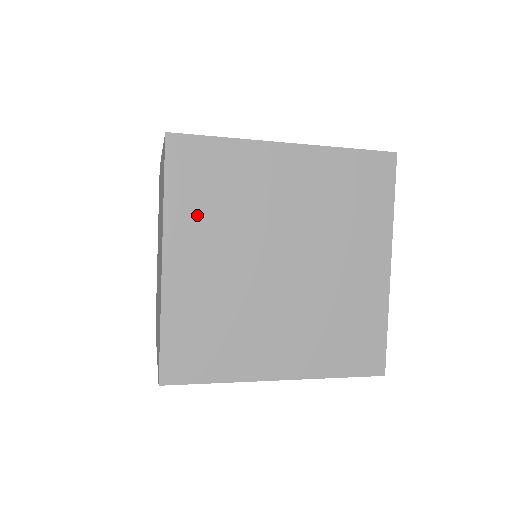
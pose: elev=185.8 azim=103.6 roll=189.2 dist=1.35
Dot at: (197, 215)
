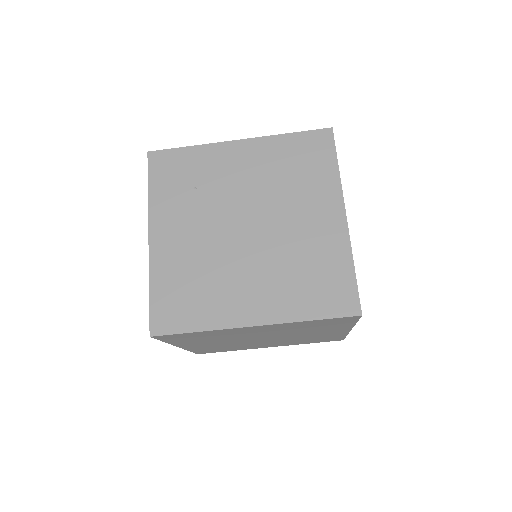
Dot at: occluded
